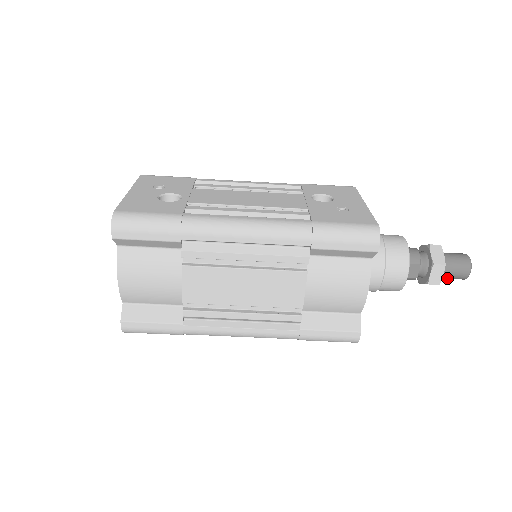
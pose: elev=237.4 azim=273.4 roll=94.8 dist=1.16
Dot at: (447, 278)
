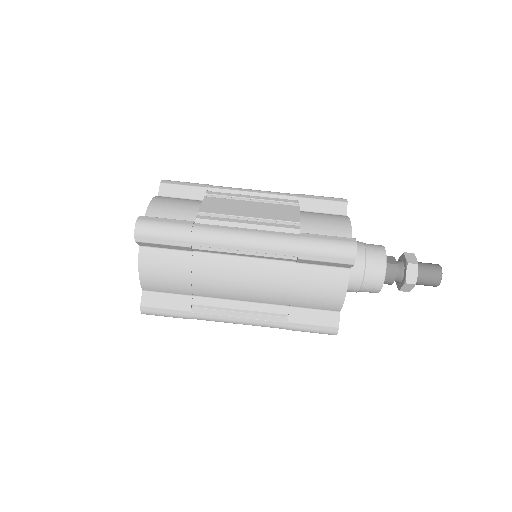
Dot at: (425, 272)
